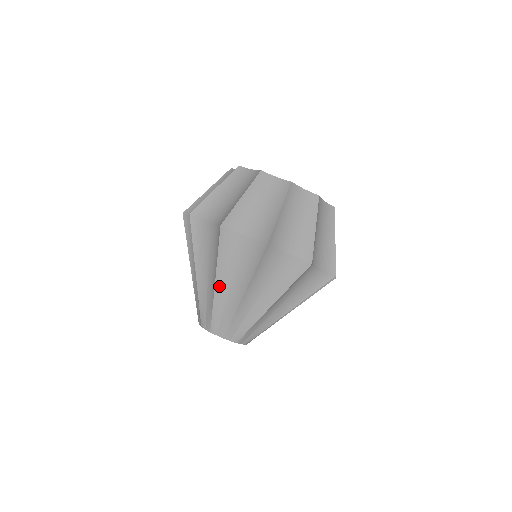
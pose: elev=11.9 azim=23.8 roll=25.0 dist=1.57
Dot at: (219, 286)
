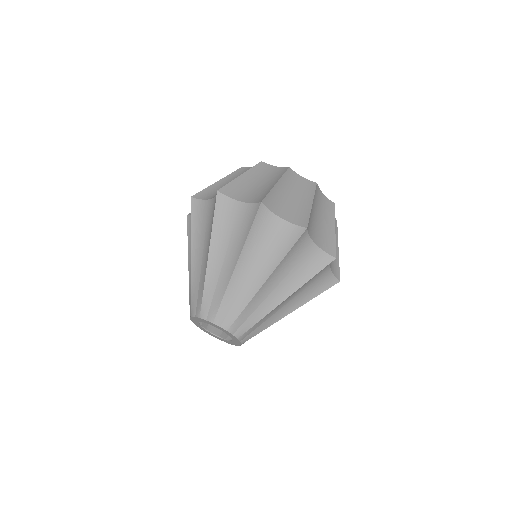
Dot at: (266, 285)
